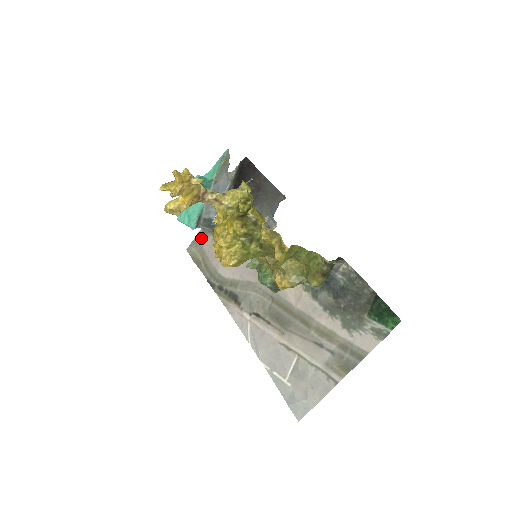
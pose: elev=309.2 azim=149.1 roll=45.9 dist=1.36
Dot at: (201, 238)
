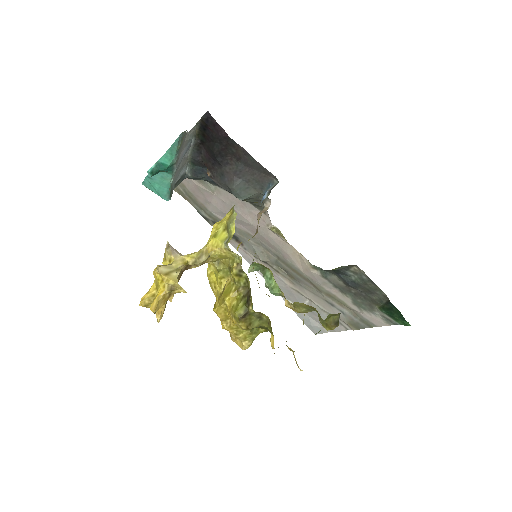
Dot at: occluded
